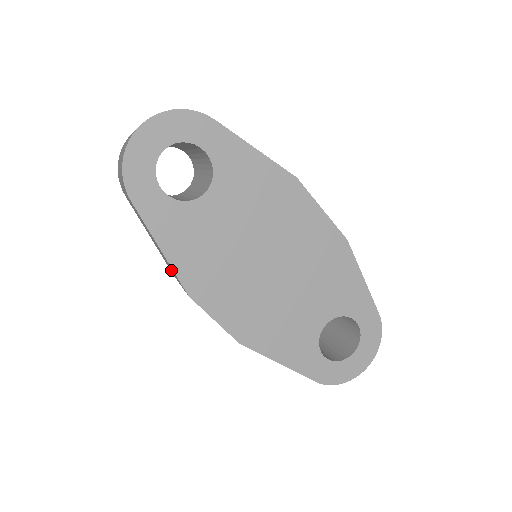
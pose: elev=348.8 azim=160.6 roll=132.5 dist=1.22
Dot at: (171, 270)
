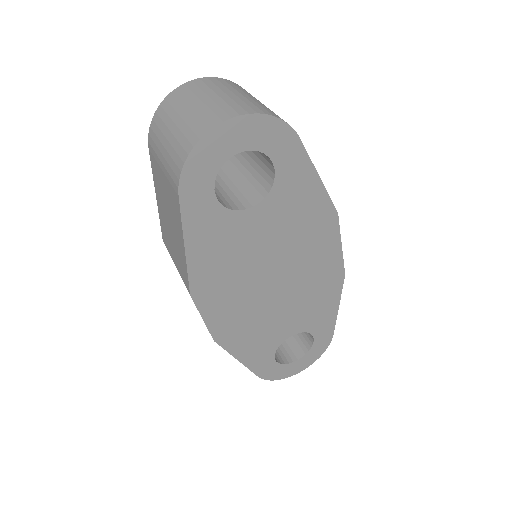
Dot at: (170, 247)
